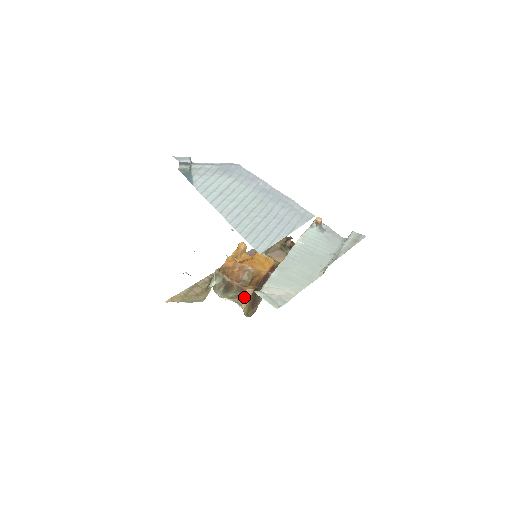
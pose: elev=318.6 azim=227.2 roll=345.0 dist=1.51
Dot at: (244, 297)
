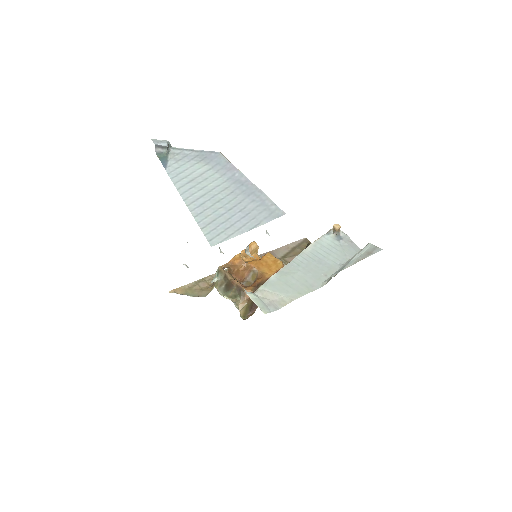
Dot at: (242, 298)
